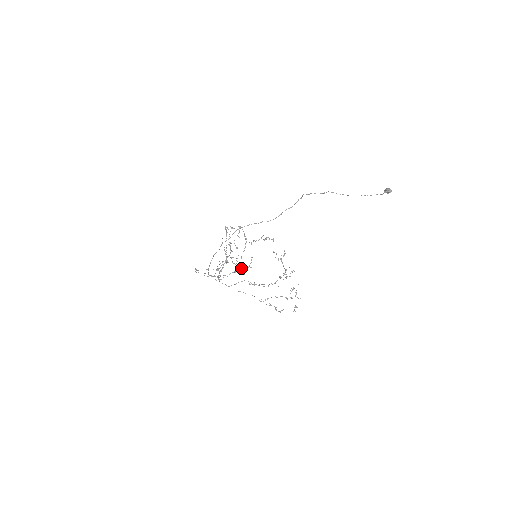
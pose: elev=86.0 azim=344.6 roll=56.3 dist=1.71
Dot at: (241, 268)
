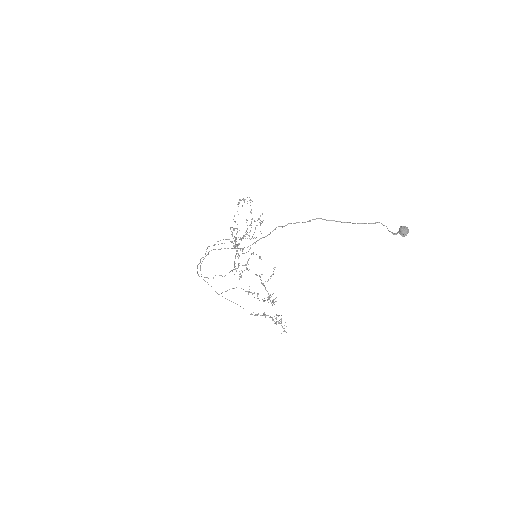
Dot at: (236, 271)
